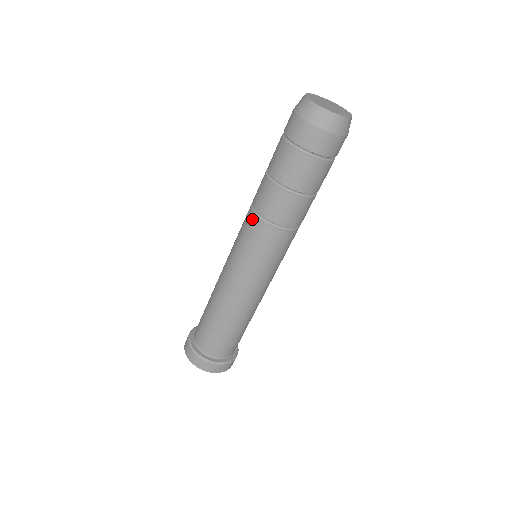
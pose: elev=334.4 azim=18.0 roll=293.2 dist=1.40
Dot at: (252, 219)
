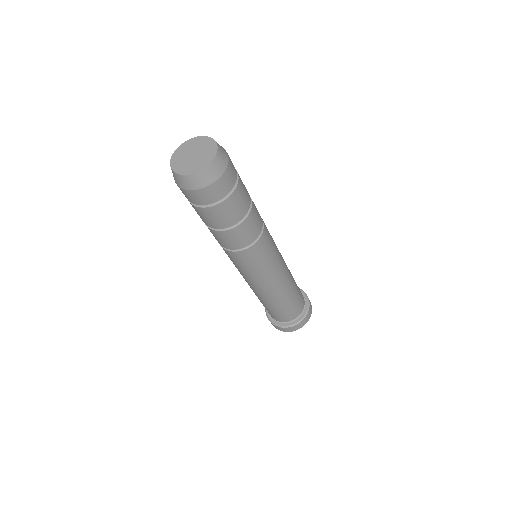
Dot at: (226, 252)
